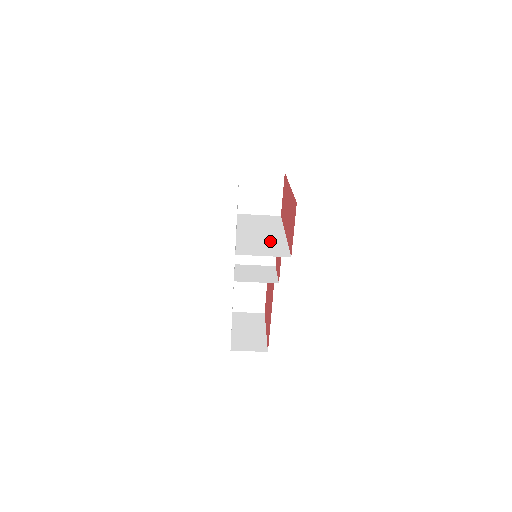
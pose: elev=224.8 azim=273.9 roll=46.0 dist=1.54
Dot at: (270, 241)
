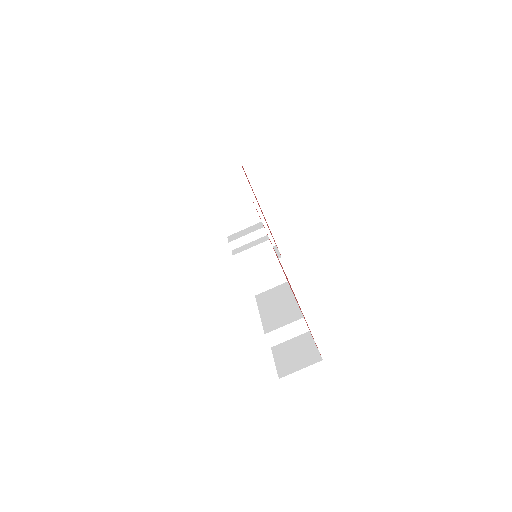
Dot at: (242, 203)
